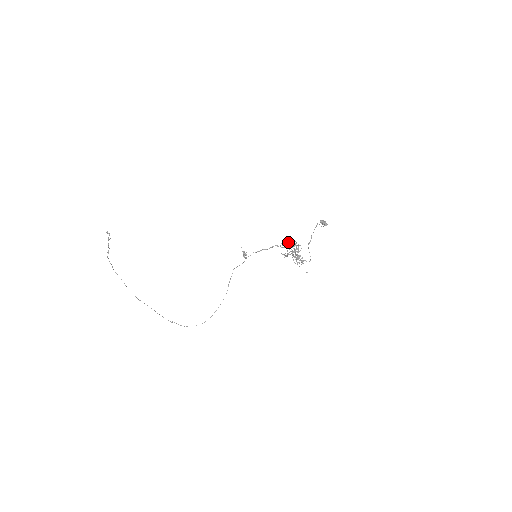
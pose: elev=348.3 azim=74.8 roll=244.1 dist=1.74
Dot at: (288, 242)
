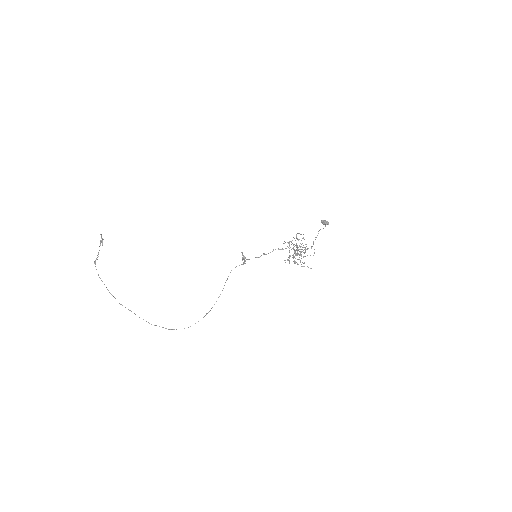
Dot at: (290, 241)
